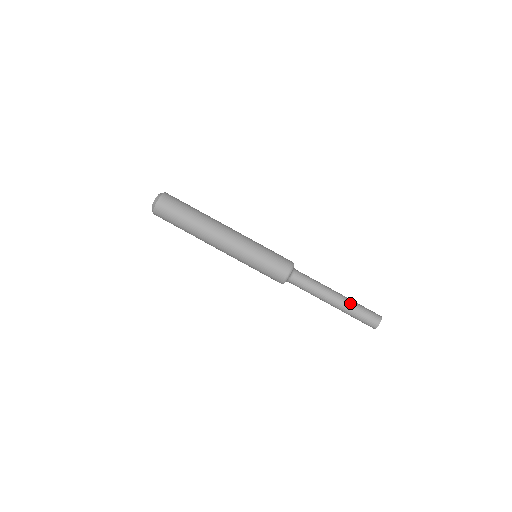
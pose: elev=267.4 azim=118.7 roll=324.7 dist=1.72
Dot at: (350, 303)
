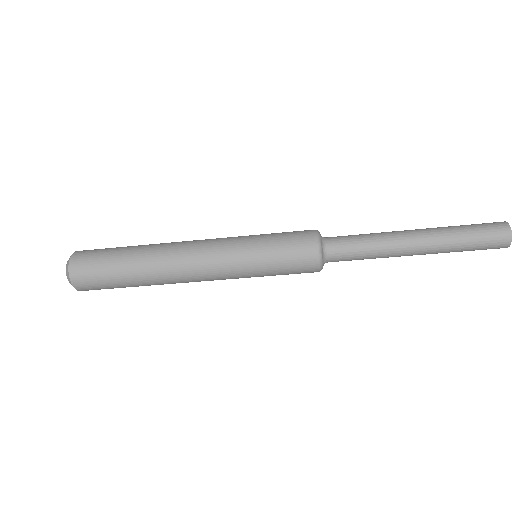
Dot at: (443, 243)
